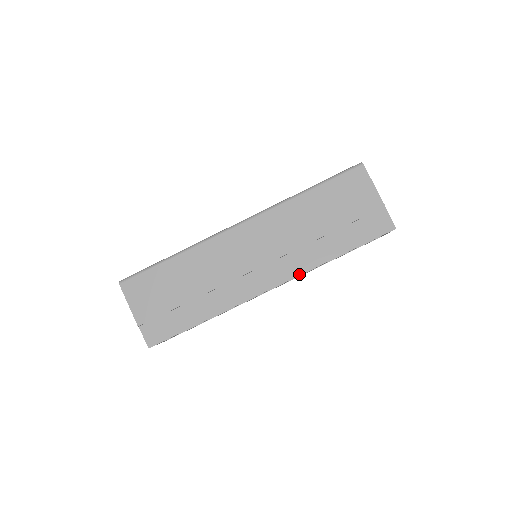
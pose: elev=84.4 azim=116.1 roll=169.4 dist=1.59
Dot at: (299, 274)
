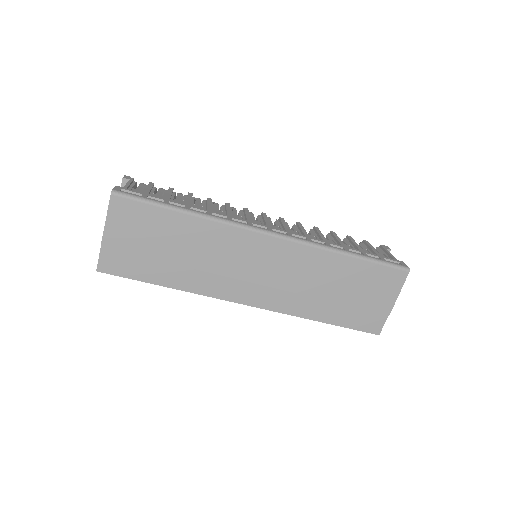
Dot at: (279, 311)
